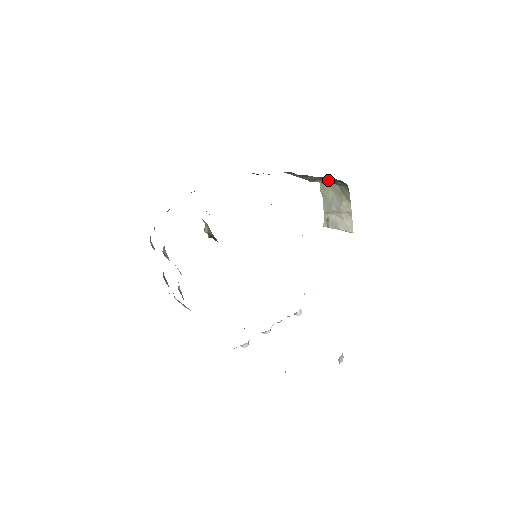
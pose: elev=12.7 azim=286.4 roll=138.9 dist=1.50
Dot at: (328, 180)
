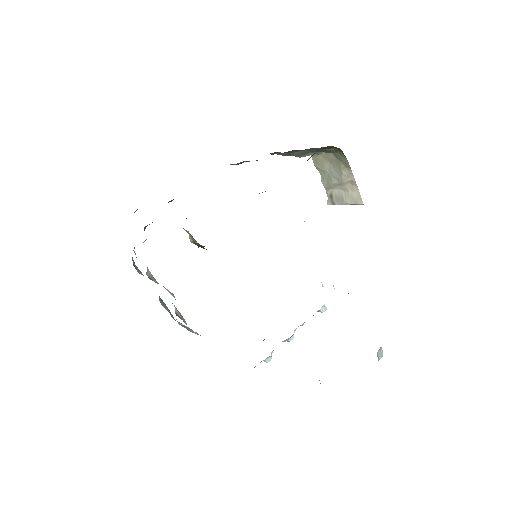
Dot at: (319, 150)
